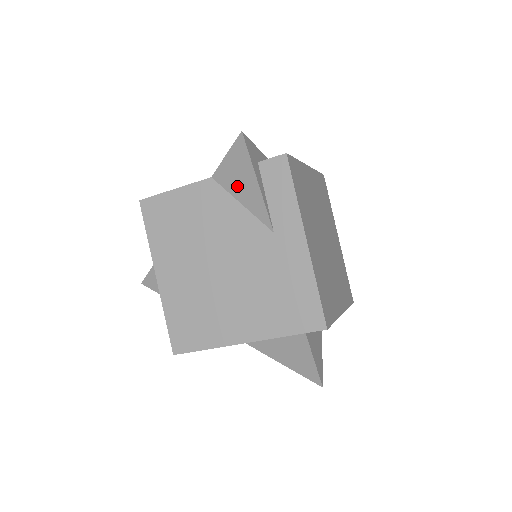
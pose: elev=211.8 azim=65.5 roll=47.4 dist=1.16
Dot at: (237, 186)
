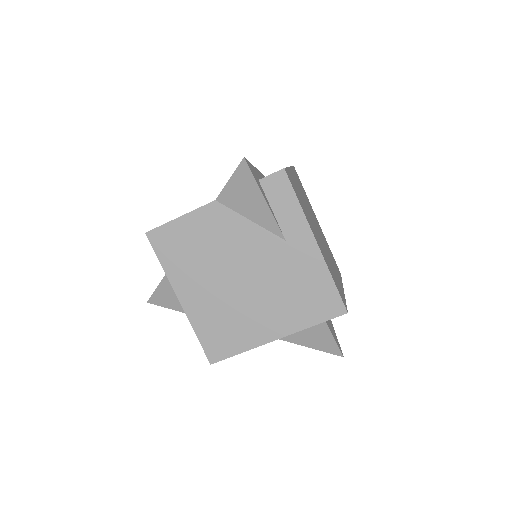
Dot at: (244, 205)
